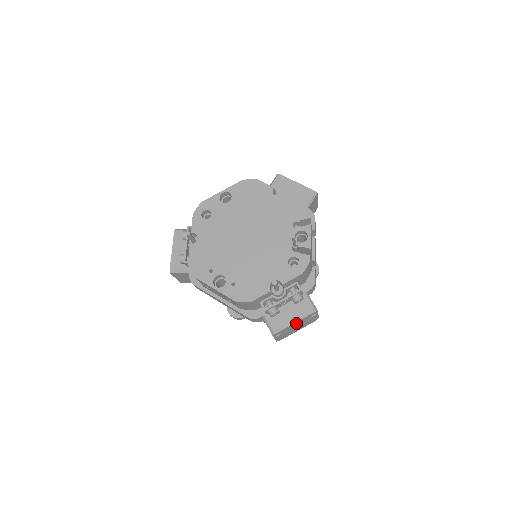
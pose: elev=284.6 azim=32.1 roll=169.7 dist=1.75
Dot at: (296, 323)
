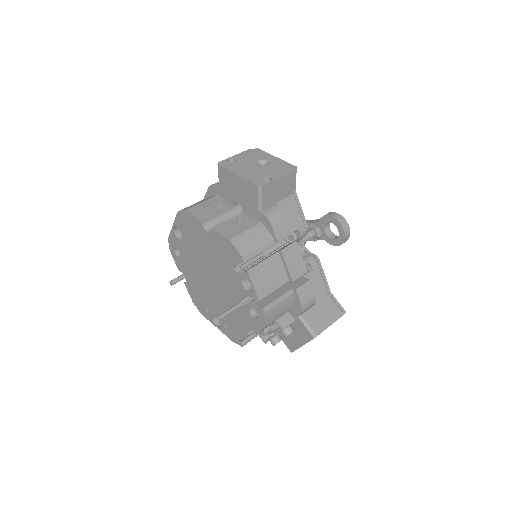
Dot at: occluded
